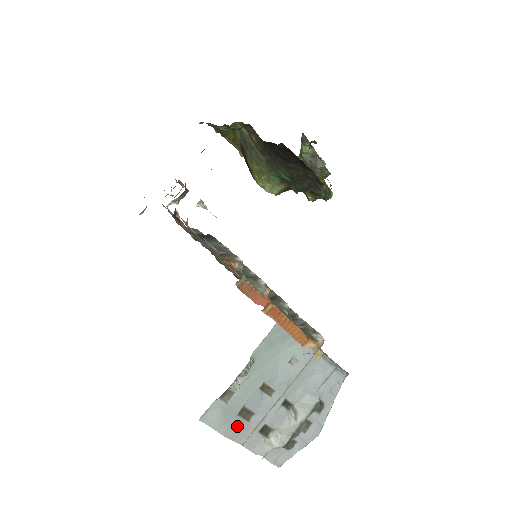
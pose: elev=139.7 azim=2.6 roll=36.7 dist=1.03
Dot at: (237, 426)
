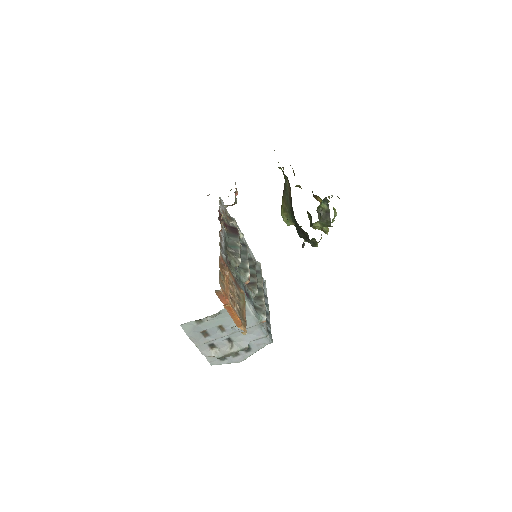
Dot at: (198, 337)
